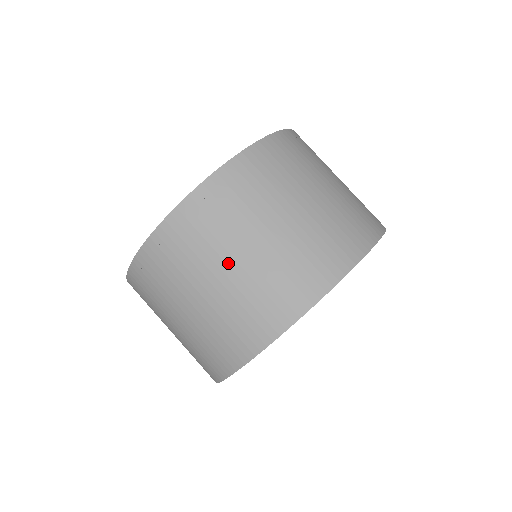
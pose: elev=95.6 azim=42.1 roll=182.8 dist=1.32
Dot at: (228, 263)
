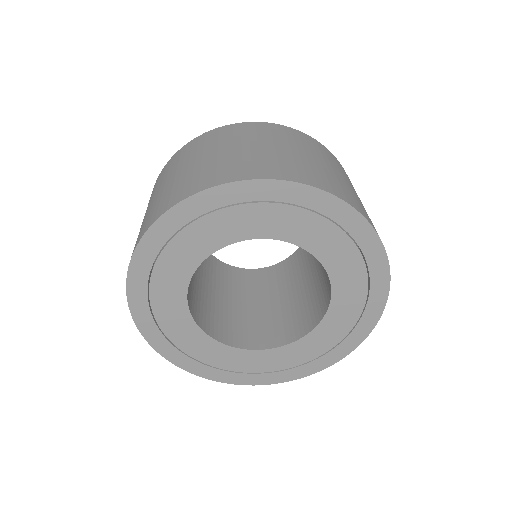
Dot at: (161, 187)
